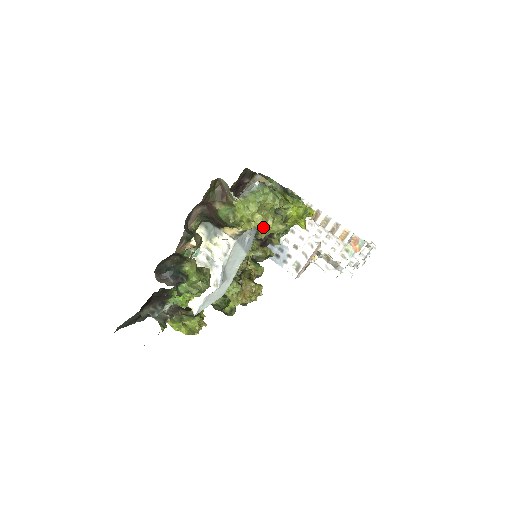
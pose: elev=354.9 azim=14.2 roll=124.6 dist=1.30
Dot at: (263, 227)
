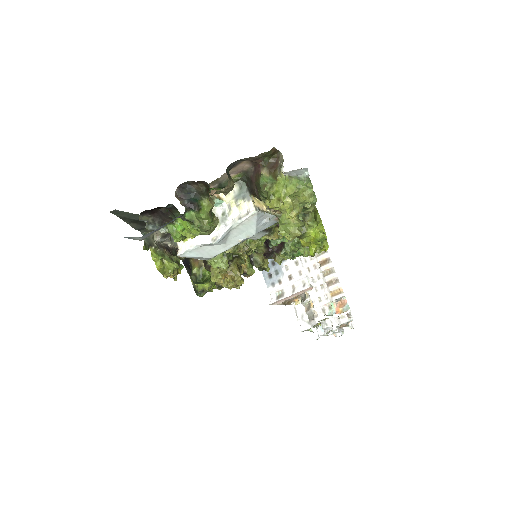
Dot at: (286, 213)
